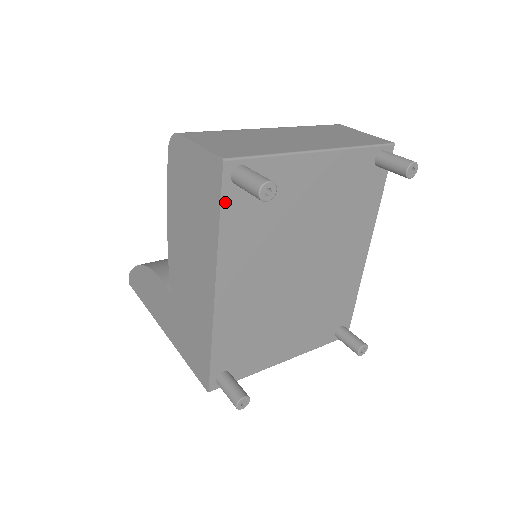
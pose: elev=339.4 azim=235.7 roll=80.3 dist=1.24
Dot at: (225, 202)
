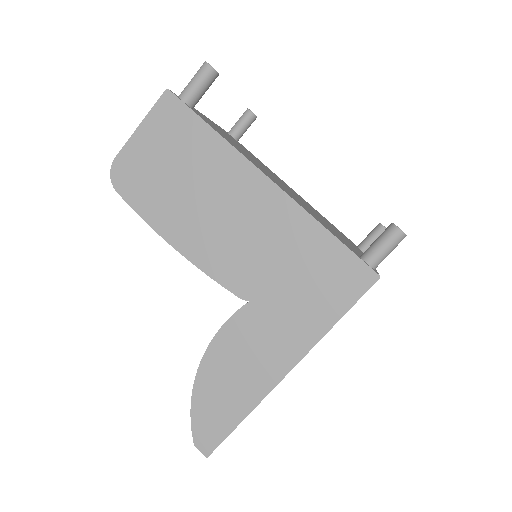
Dot at: (198, 115)
